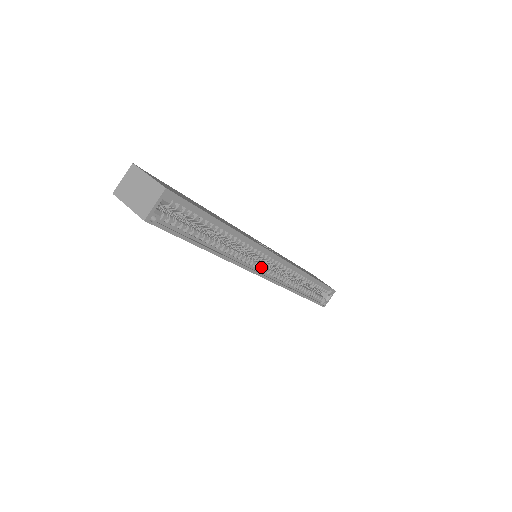
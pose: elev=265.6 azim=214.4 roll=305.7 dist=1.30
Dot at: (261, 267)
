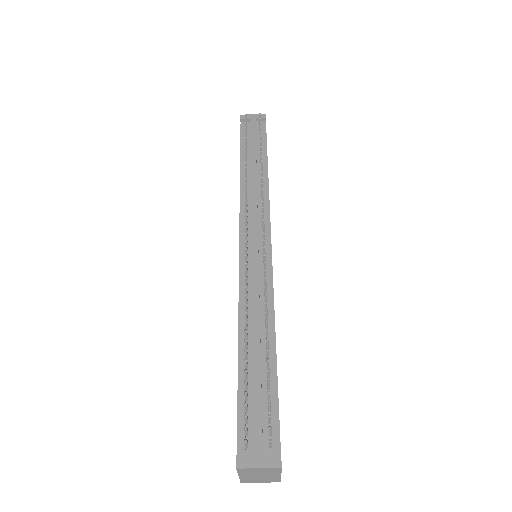
Dot at: occluded
